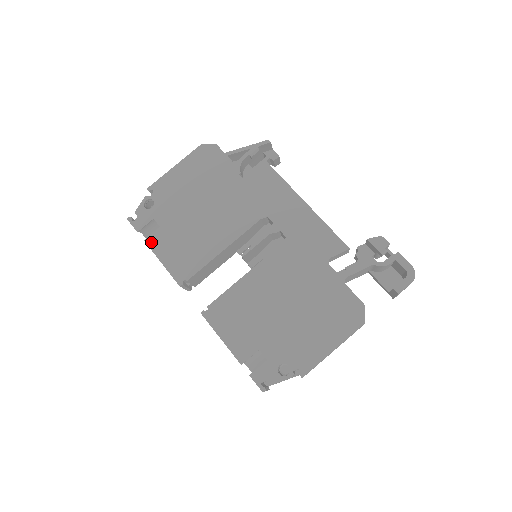
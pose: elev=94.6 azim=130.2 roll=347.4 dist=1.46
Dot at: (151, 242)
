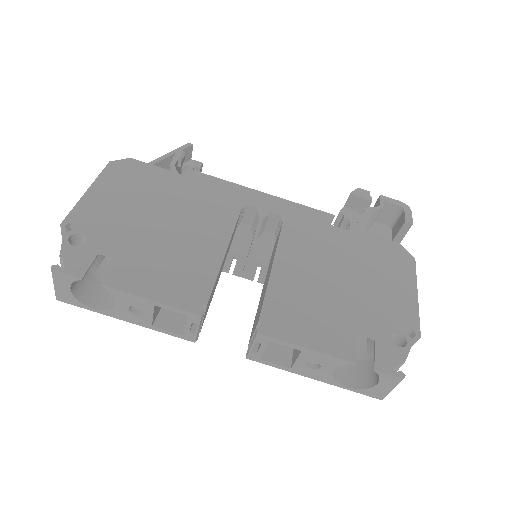
Dot at: (115, 282)
